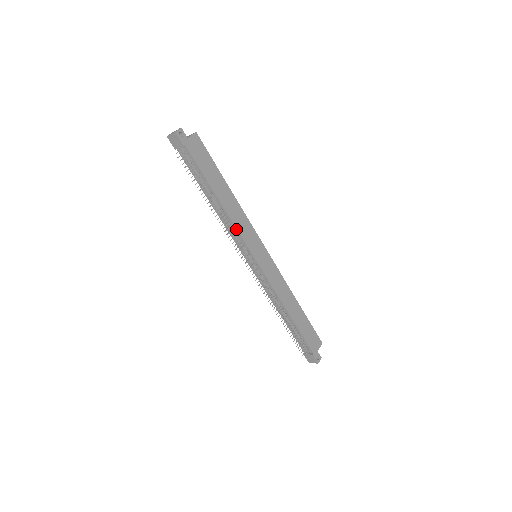
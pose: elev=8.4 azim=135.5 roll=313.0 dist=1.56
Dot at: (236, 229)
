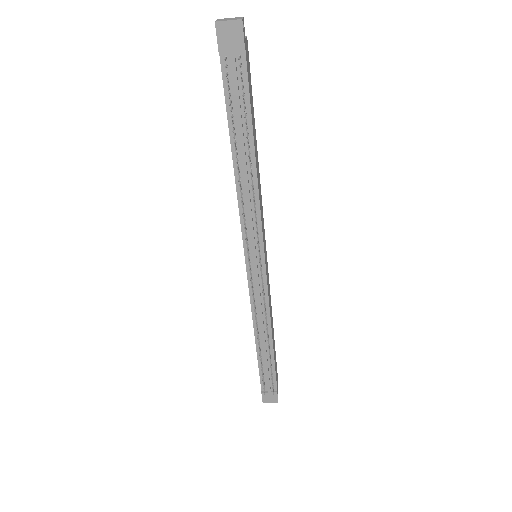
Dot at: (259, 212)
